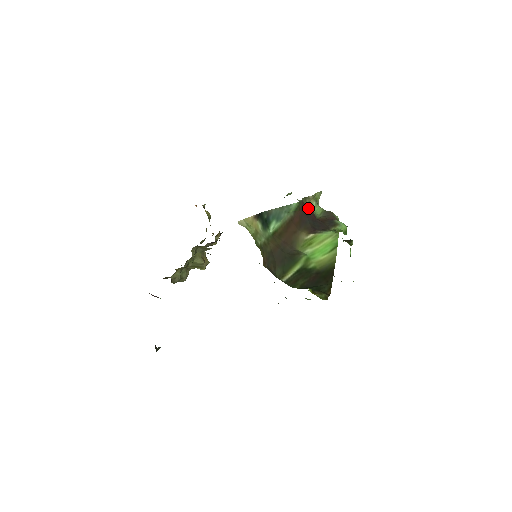
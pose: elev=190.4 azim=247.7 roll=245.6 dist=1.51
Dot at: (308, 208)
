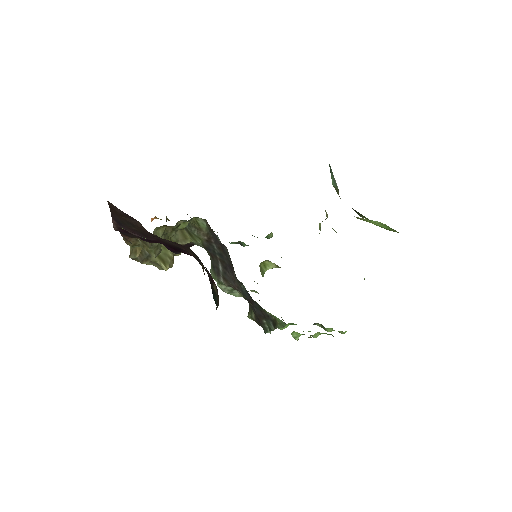
Dot at: occluded
